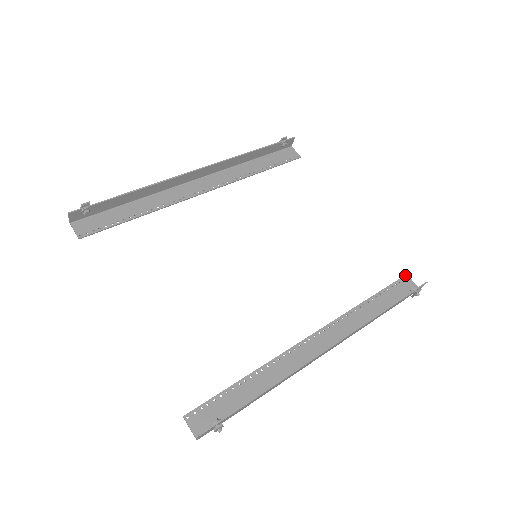
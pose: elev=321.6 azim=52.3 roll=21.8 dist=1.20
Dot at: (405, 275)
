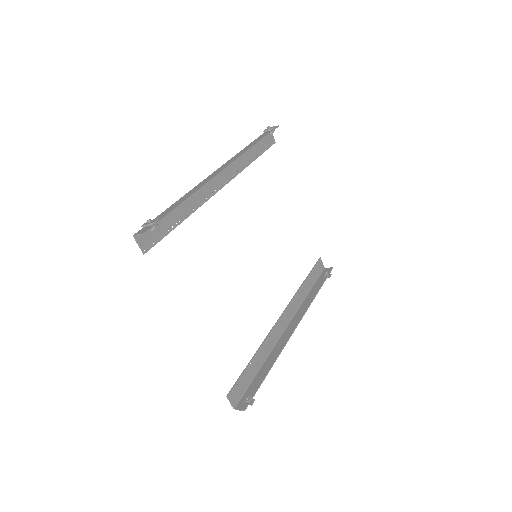
Dot at: (320, 258)
